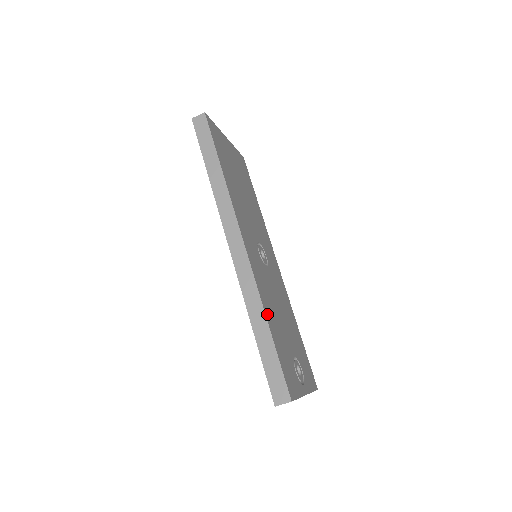
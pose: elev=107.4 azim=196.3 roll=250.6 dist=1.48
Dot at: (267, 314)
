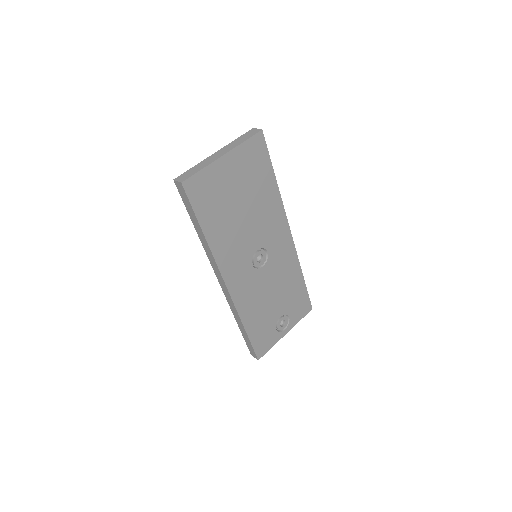
Dot at: (246, 321)
